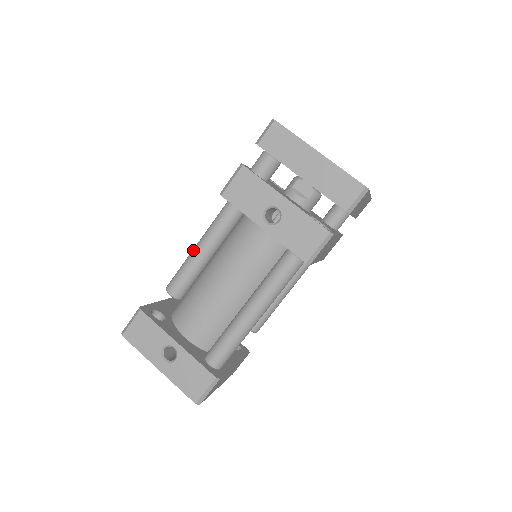
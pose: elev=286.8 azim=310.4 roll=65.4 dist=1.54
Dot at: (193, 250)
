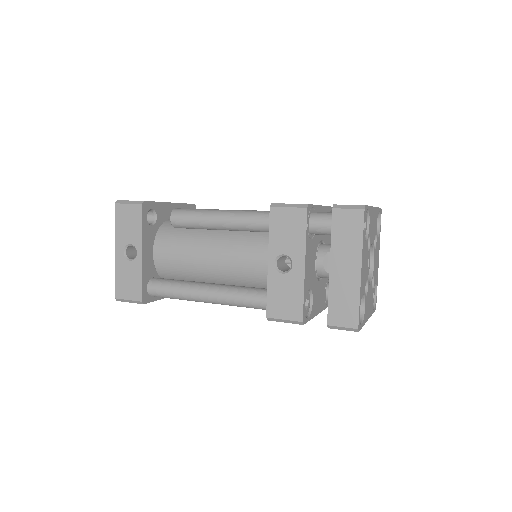
Dot at: (215, 211)
